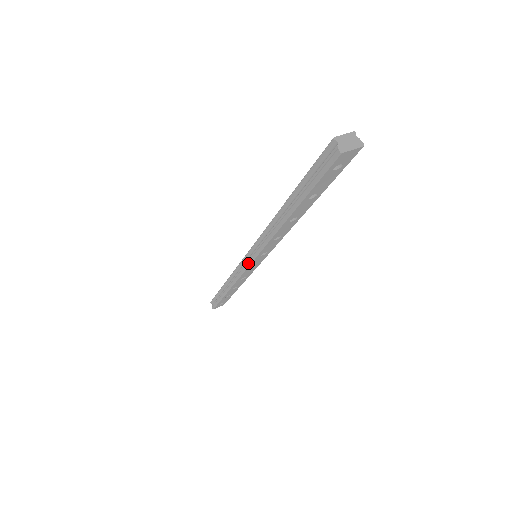
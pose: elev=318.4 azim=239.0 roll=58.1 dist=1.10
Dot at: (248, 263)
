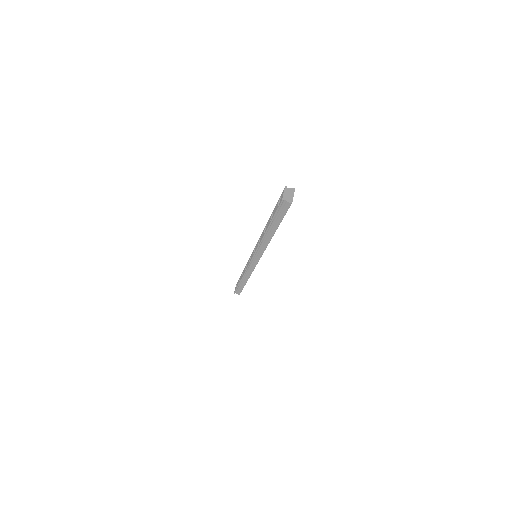
Dot at: (256, 263)
